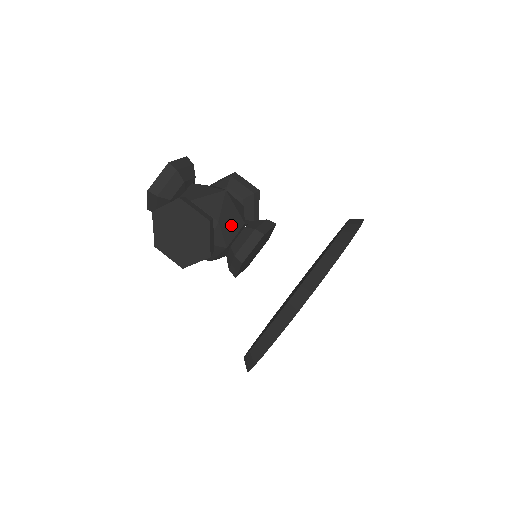
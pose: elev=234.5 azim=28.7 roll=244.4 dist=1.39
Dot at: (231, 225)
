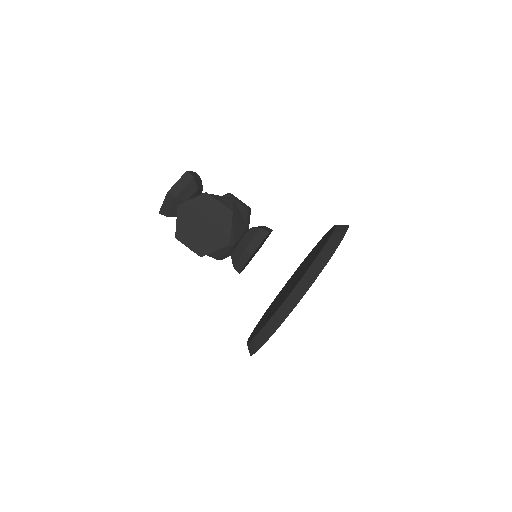
Dot at: (239, 225)
